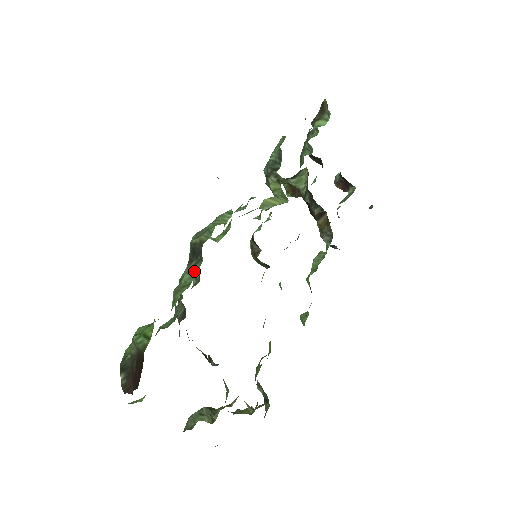
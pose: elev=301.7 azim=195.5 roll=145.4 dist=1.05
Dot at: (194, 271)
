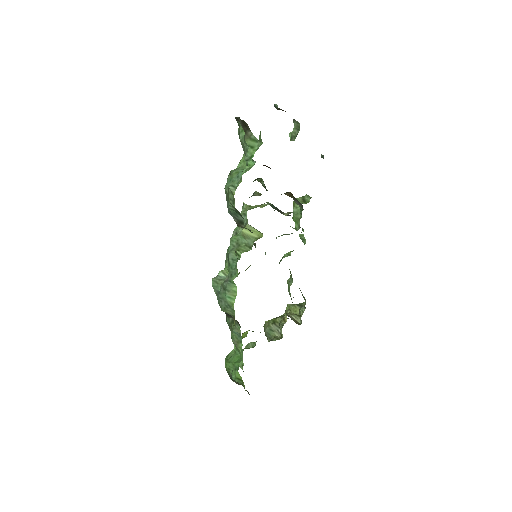
Dot at: (238, 333)
